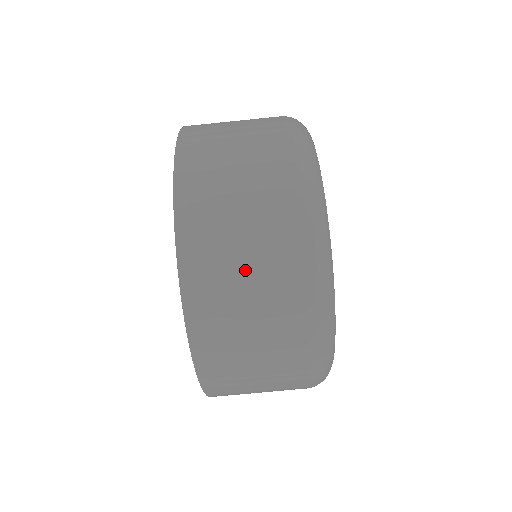
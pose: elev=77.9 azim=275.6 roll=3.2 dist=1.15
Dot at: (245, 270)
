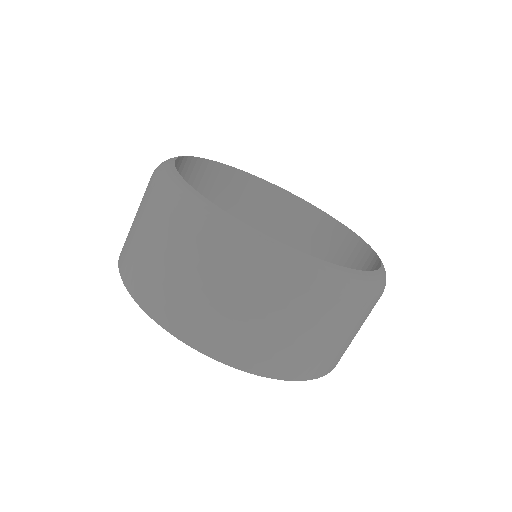
Dot at: (336, 340)
